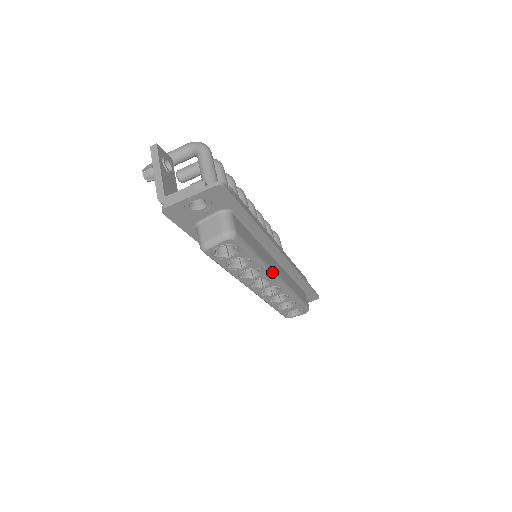
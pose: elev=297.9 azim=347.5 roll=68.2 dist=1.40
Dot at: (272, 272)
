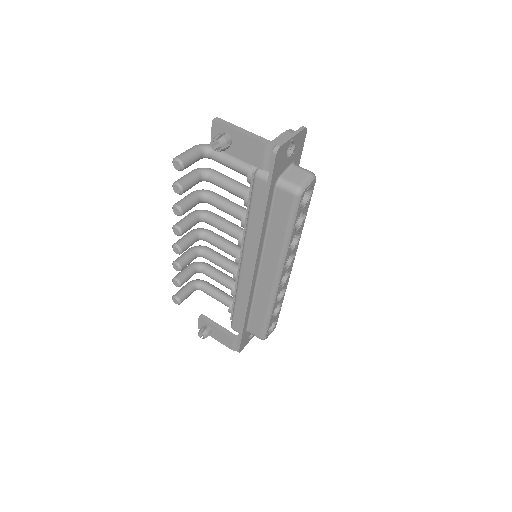
Dot at: occluded
